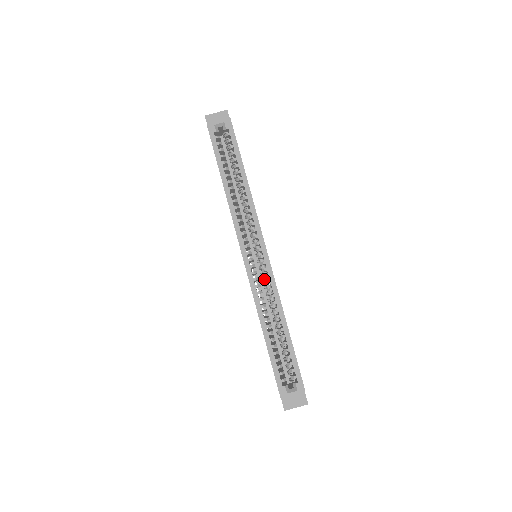
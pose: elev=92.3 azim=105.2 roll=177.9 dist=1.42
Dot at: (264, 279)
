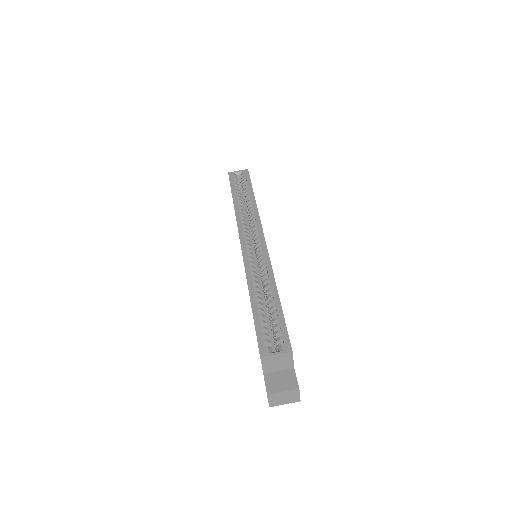
Dot at: (259, 262)
